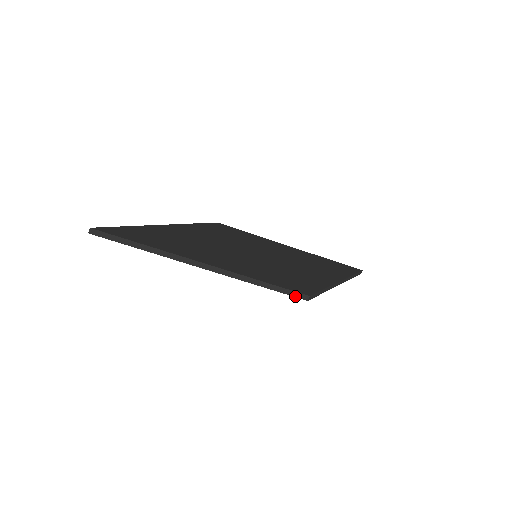
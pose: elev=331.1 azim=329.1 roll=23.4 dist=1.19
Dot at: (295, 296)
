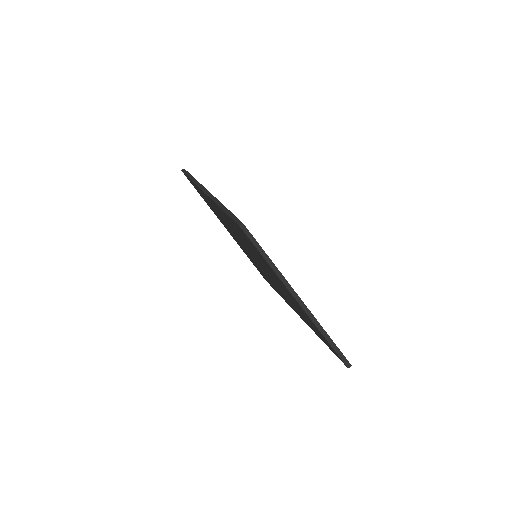
Dot at: (235, 221)
